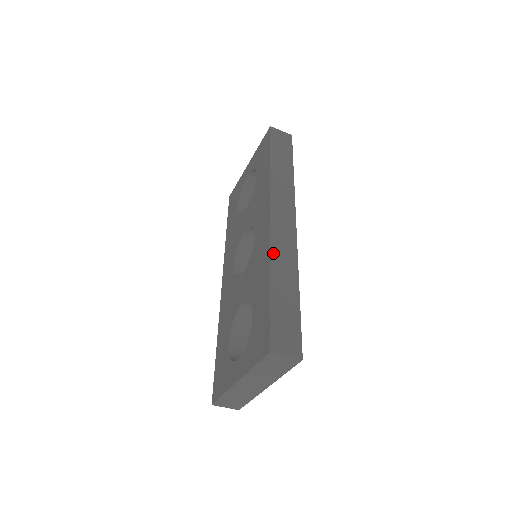
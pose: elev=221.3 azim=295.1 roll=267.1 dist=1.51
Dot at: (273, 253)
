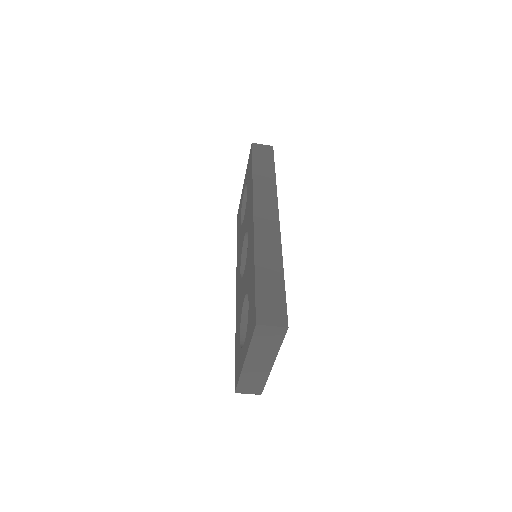
Dot at: (257, 245)
